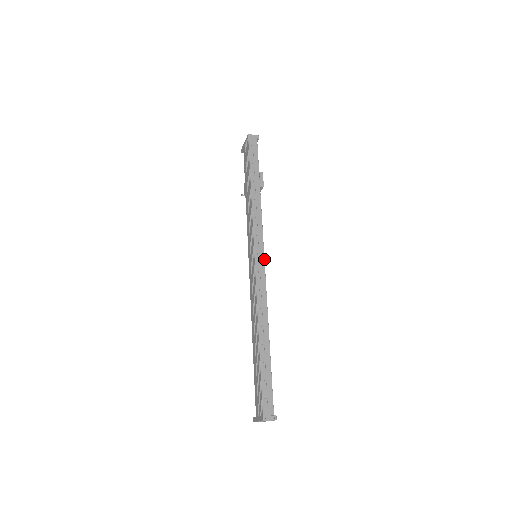
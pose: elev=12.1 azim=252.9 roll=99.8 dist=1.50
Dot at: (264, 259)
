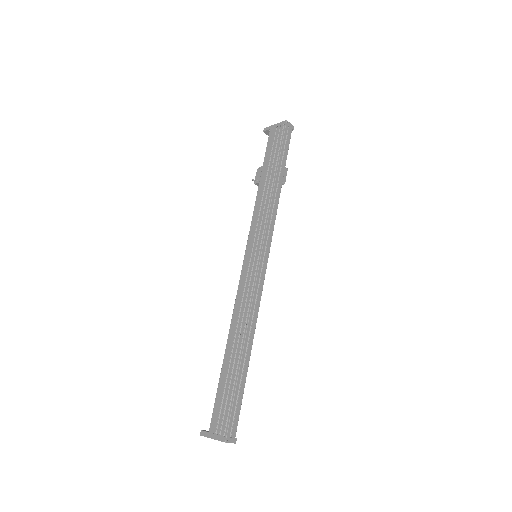
Dot at: occluded
